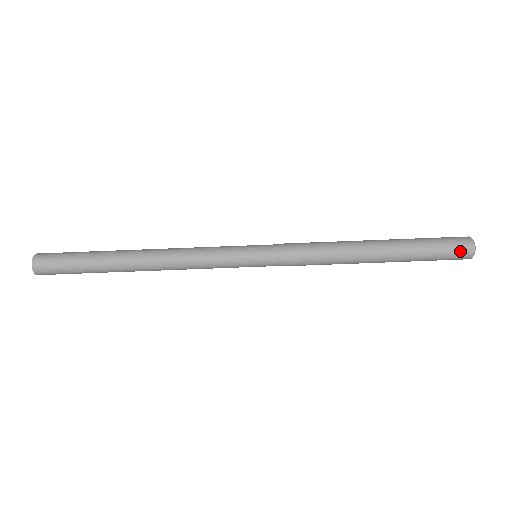
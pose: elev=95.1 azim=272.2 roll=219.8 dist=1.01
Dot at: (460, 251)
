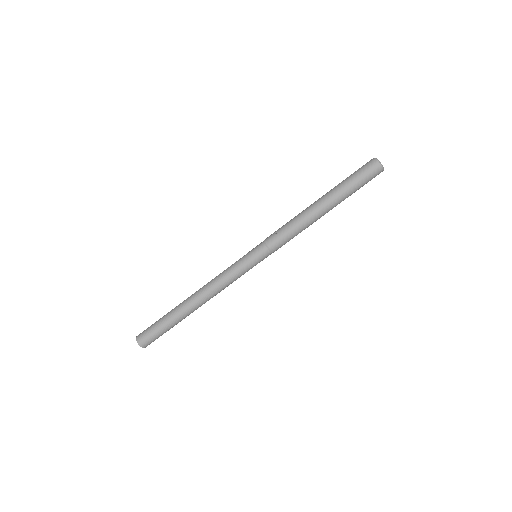
Dot at: (372, 171)
